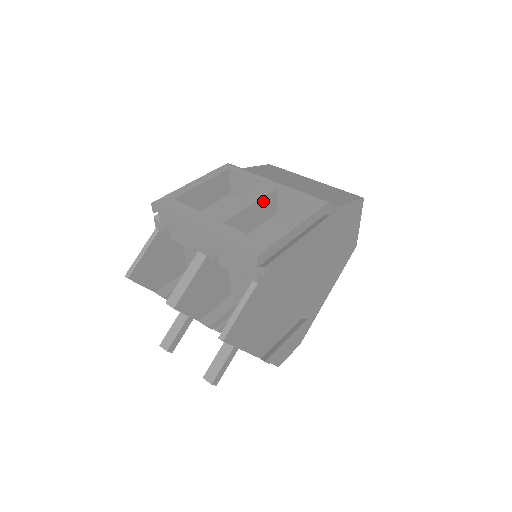
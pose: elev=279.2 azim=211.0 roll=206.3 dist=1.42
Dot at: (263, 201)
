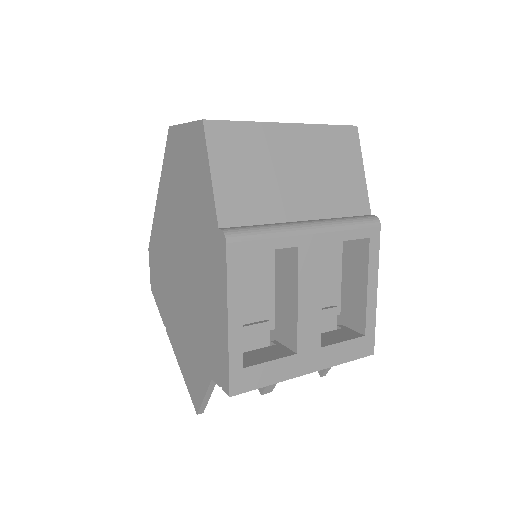
Dot at: (318, 272)
